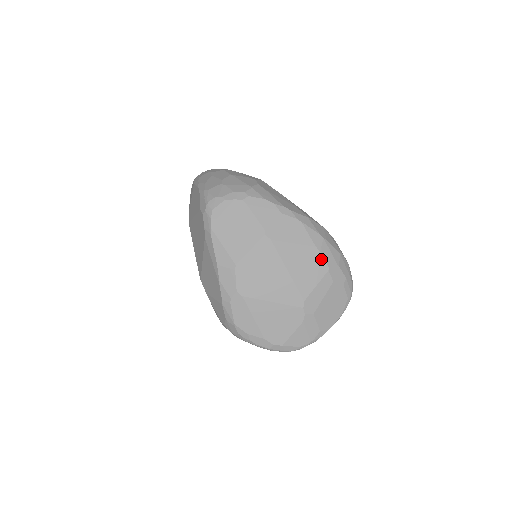
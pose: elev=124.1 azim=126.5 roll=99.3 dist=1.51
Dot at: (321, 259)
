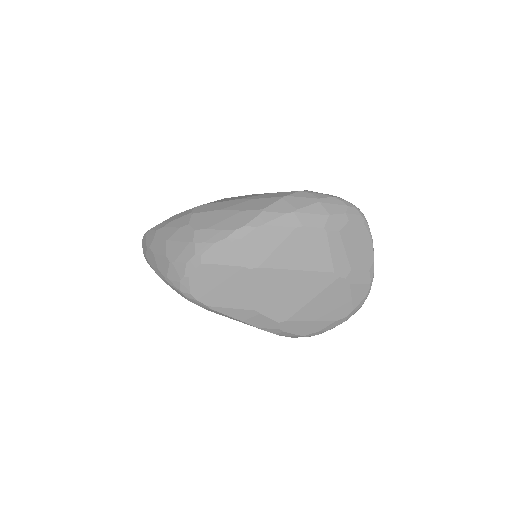
Dot at: (311, 230)
